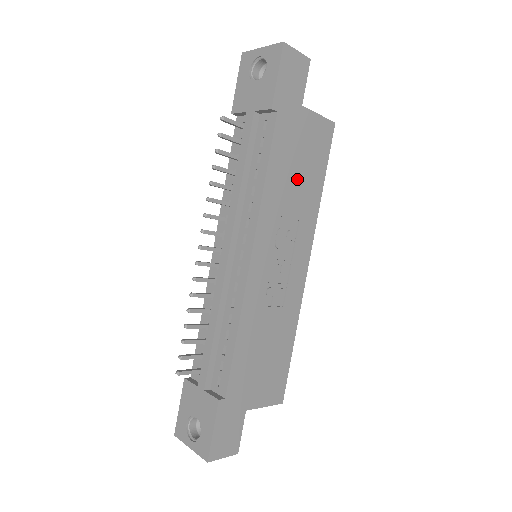
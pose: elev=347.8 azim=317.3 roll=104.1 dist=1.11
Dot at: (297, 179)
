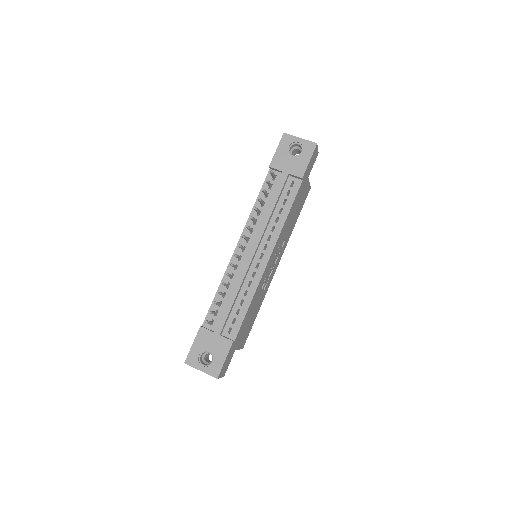
Dot at: (293, 217)
